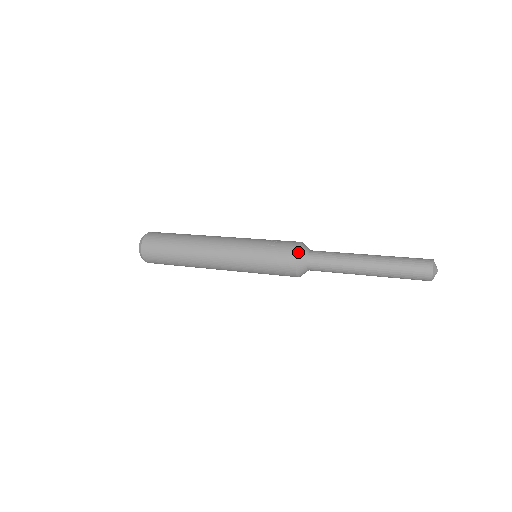
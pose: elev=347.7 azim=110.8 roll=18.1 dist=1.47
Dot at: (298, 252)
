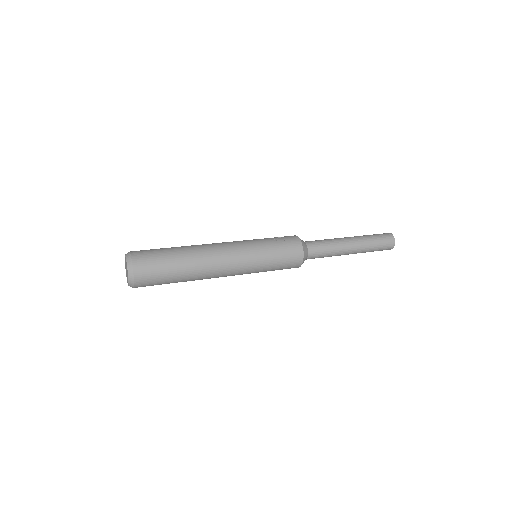
Dot at: (303, 246)
